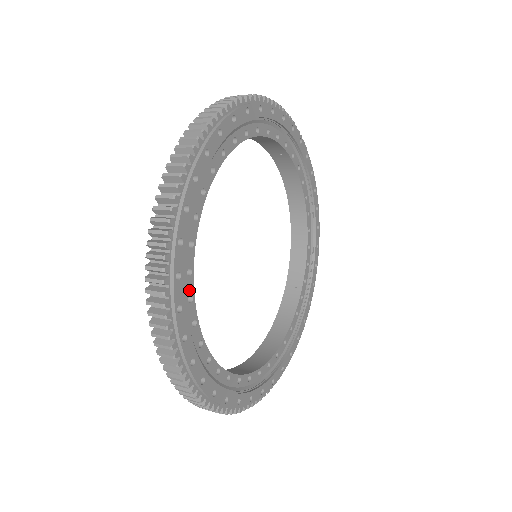
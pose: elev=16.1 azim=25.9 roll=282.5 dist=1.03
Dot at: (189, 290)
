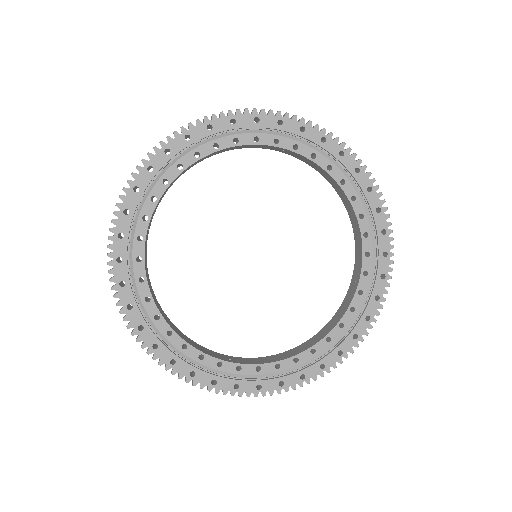
Dot at: (145, 293)
